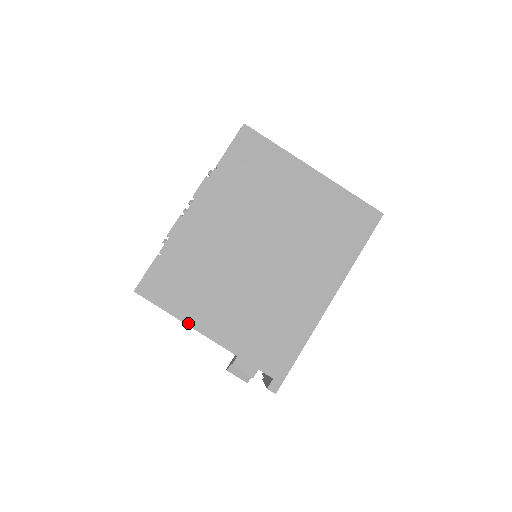
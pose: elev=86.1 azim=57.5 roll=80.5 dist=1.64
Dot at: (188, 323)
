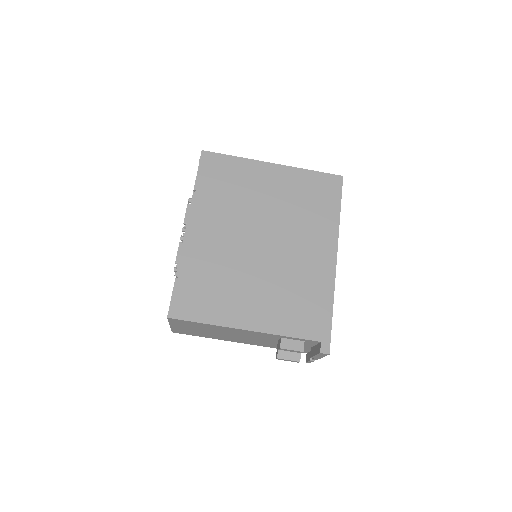
Dot at: (227, 325)
